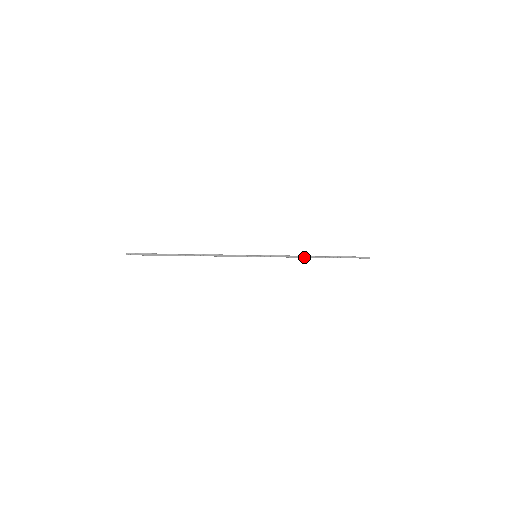
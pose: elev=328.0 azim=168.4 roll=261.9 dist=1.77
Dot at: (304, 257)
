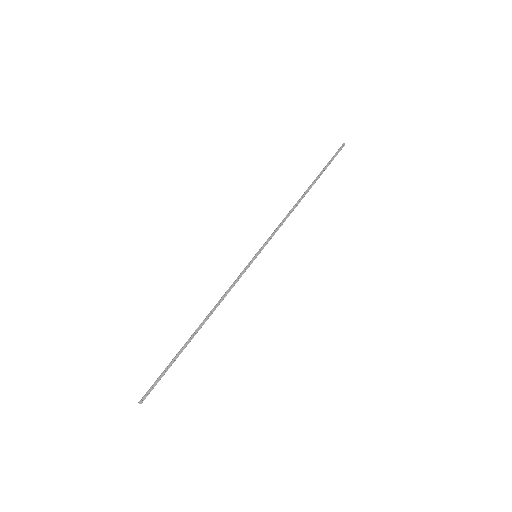
Dot at: (295, 207)
